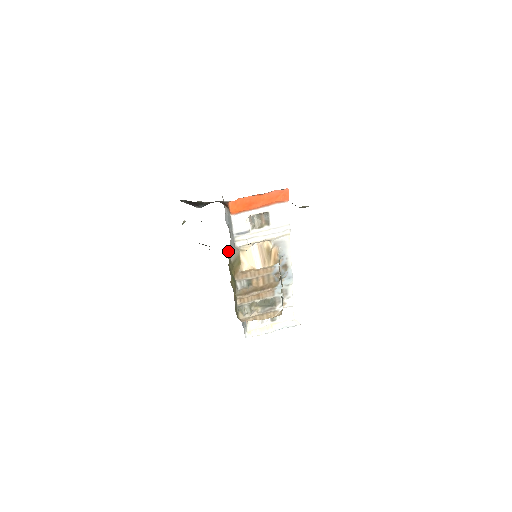
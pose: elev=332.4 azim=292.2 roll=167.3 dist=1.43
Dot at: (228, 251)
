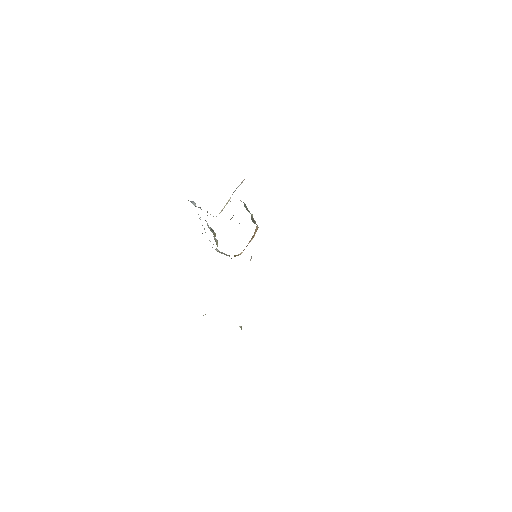
Dot at: occluded
